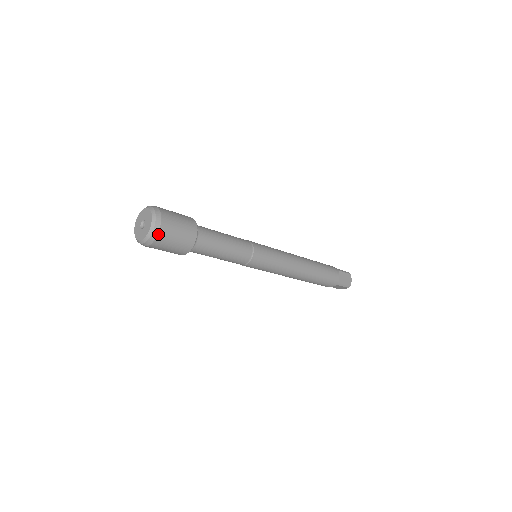
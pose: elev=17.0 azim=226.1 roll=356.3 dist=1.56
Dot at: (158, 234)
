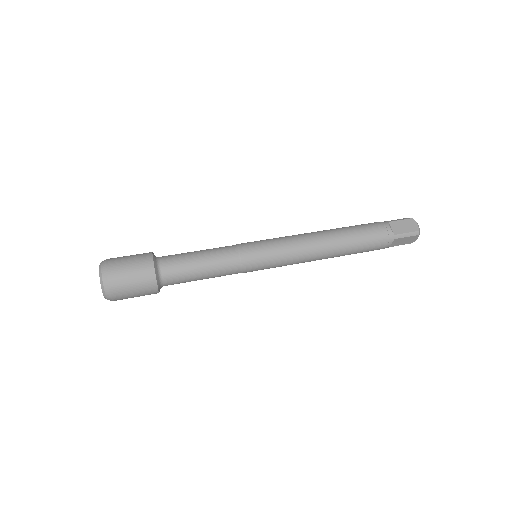
Dot at: (115, 300)
